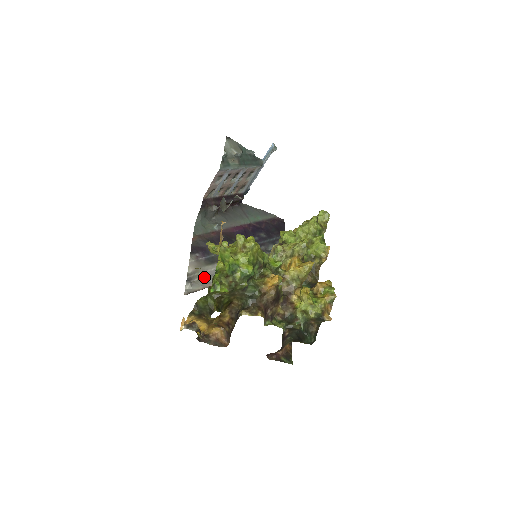
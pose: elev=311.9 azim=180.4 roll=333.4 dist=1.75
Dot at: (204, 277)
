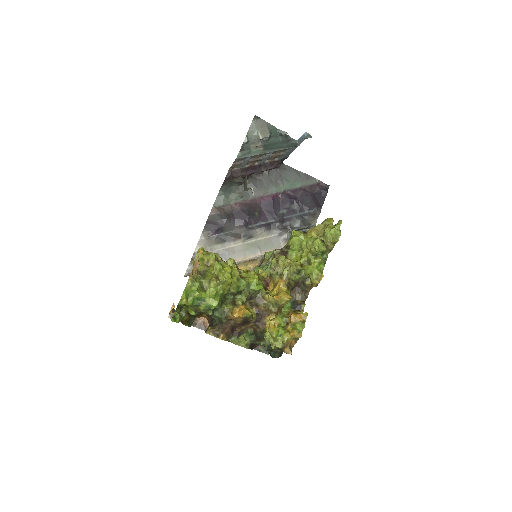
Dot at: occluded
